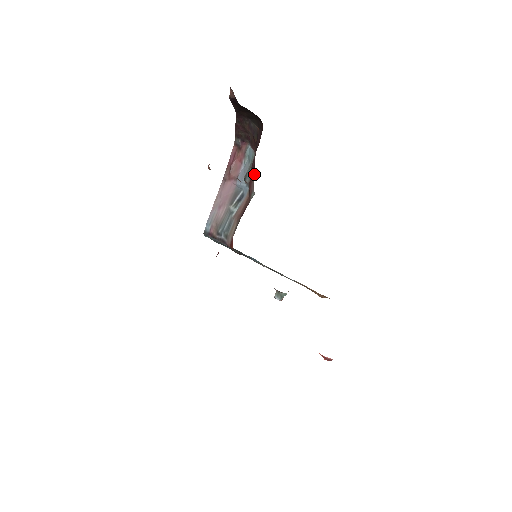
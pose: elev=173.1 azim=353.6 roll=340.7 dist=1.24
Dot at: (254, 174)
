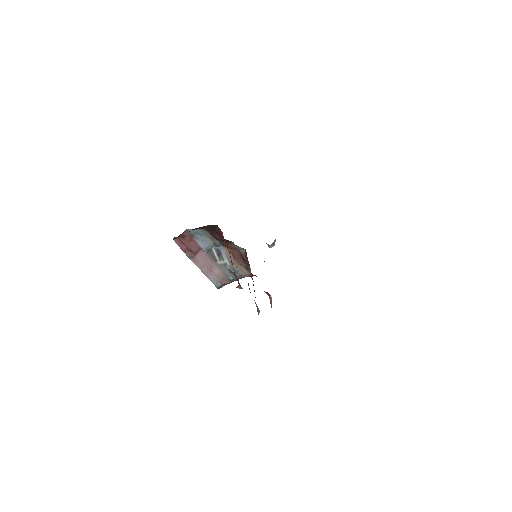
Dot at: (233, 243)
